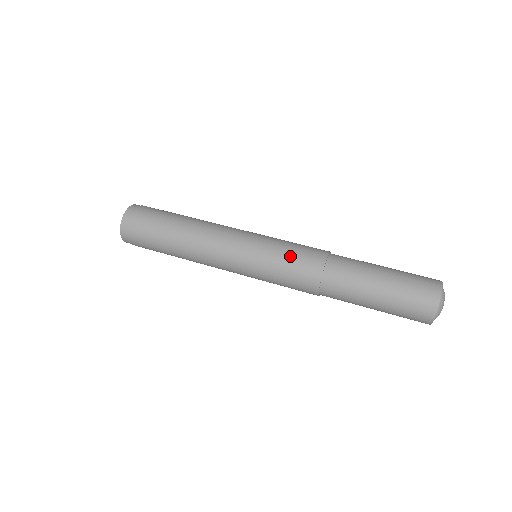
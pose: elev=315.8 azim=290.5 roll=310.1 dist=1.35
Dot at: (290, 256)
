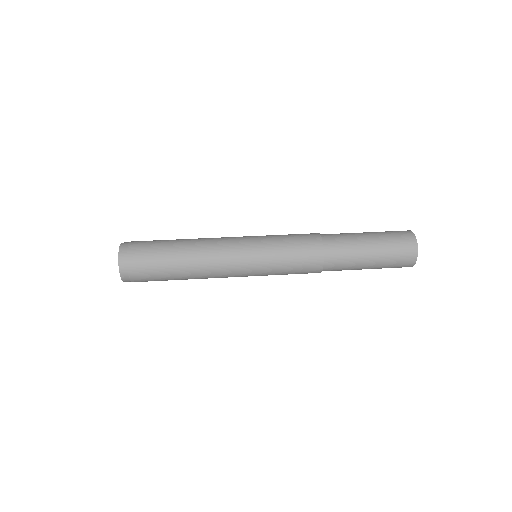
Dot at: (292, 246)
